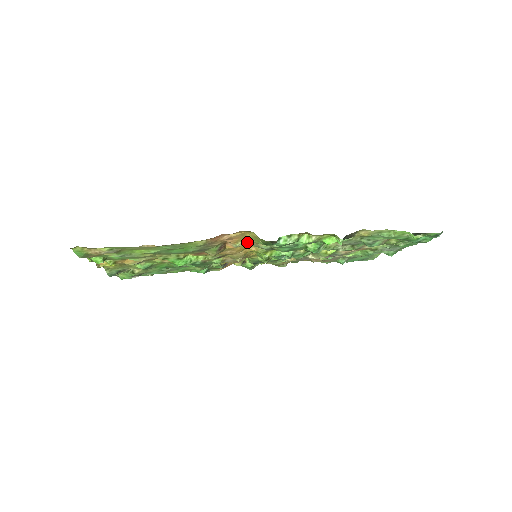
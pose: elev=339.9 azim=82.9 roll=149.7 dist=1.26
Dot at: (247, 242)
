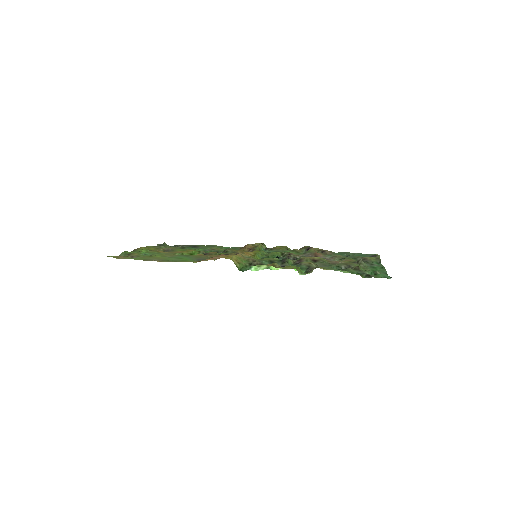
Dot at: (240, 254)
